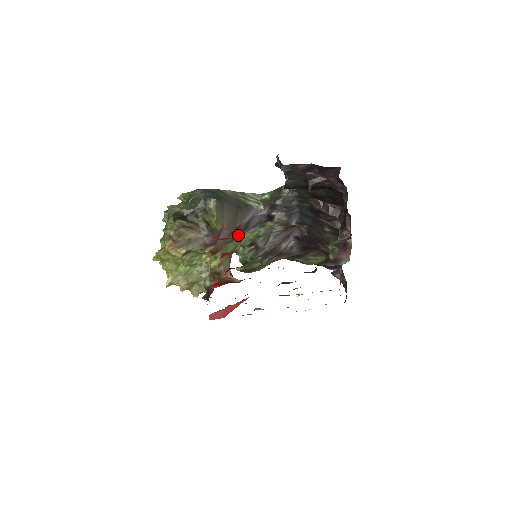
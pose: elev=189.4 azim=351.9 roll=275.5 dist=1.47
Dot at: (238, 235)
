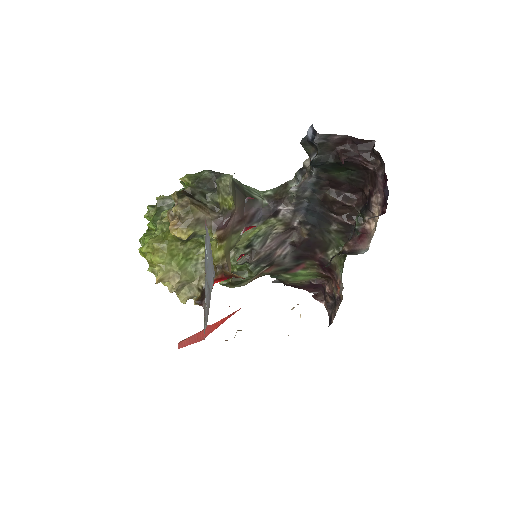
Dot at: (243, 227)
